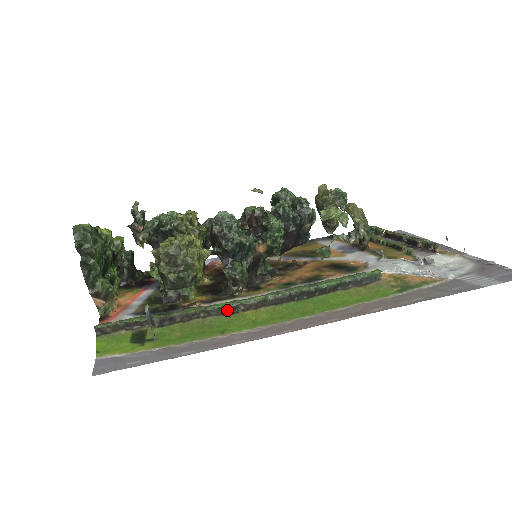
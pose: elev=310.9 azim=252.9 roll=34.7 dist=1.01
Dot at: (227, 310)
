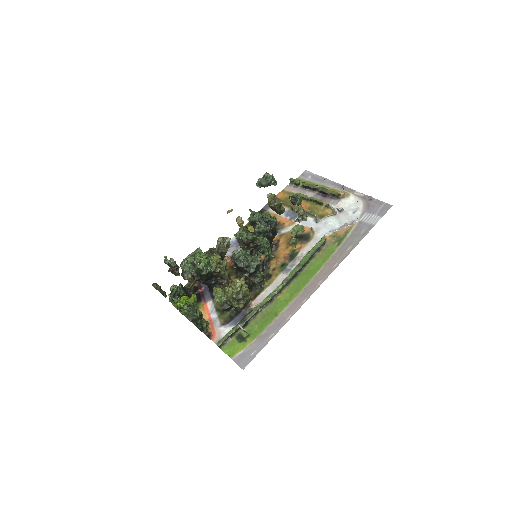
Dot at: (269, 301)
